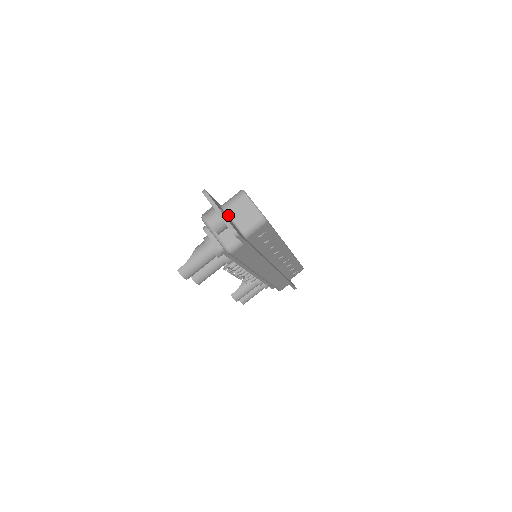
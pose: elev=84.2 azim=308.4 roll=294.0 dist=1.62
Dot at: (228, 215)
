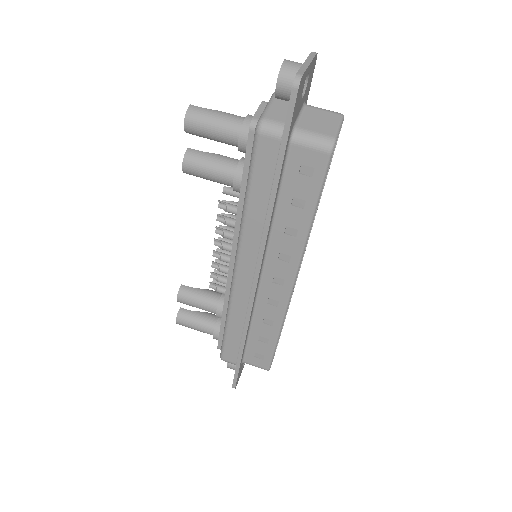
Dot at: (303, 109)
